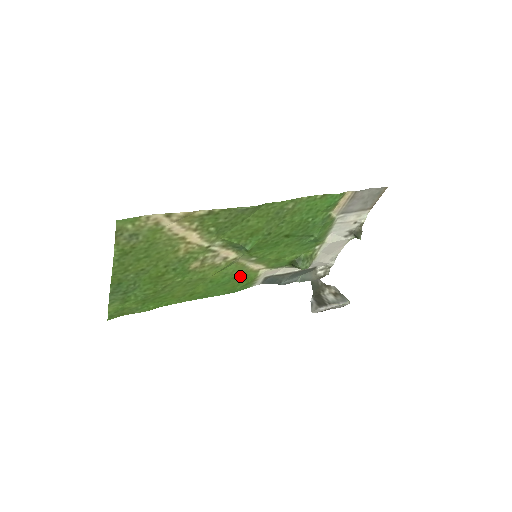
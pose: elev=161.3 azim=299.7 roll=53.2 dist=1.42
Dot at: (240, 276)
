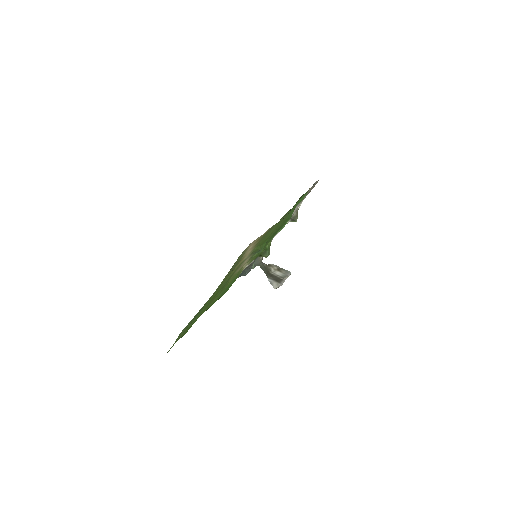
Dot at: occluded
